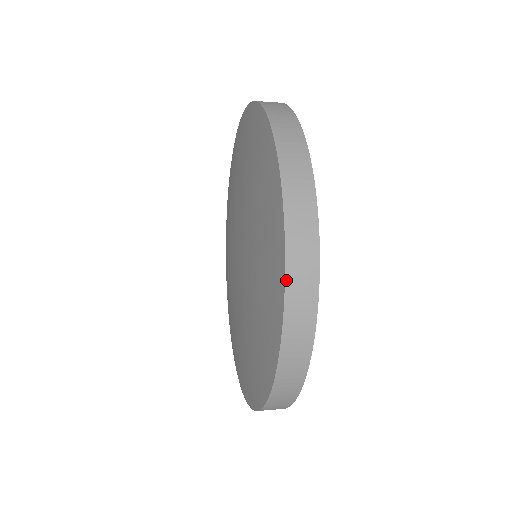
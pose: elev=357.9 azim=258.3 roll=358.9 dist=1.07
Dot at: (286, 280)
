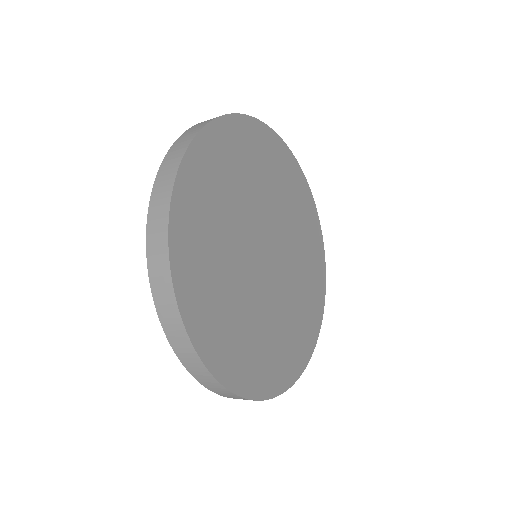
Dot at: (151, 287)
